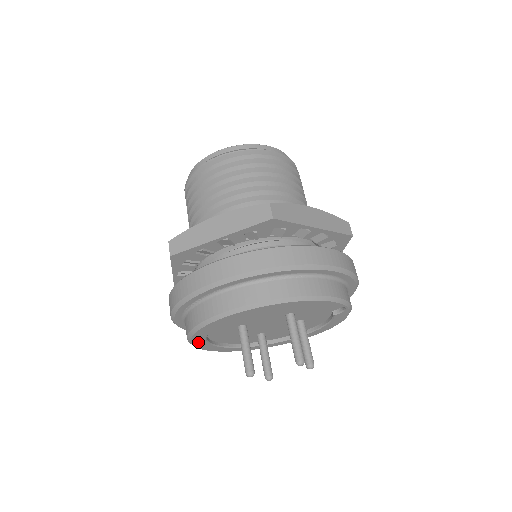
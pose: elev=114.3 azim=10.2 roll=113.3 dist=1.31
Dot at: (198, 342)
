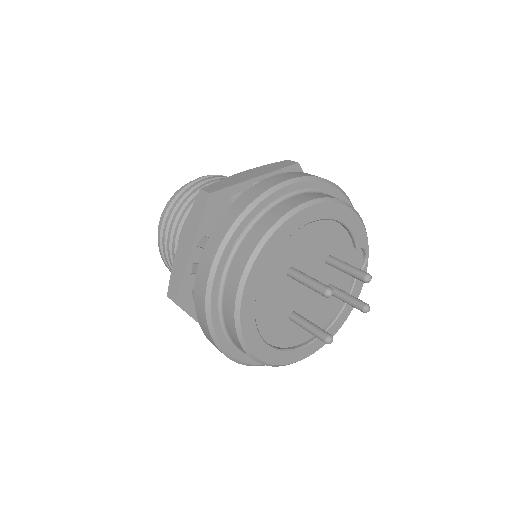
Dot at: (249, 291)
